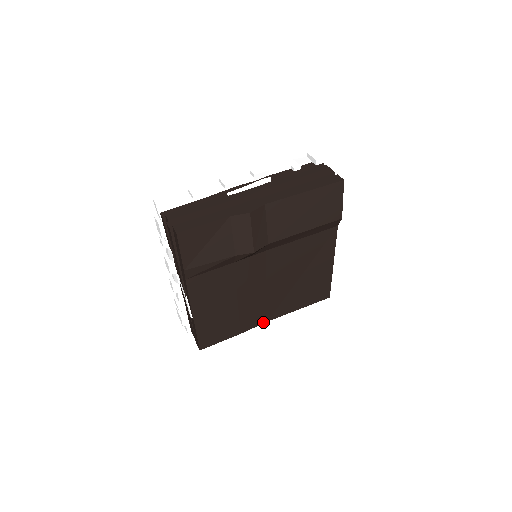
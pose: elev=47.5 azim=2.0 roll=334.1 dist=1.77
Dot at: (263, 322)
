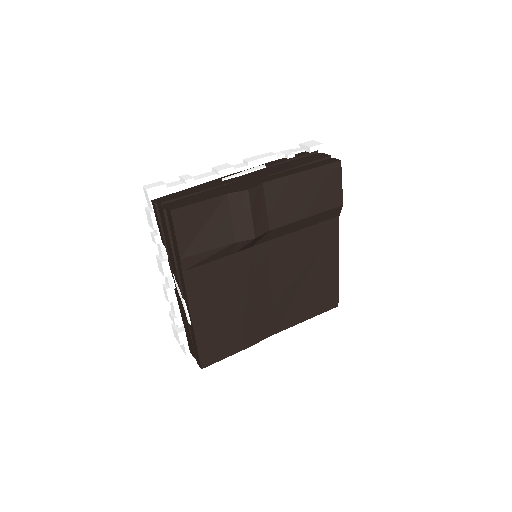
Dot at: (269, 335)
